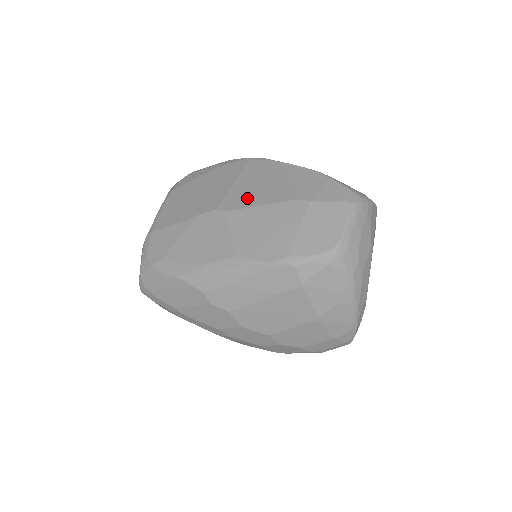
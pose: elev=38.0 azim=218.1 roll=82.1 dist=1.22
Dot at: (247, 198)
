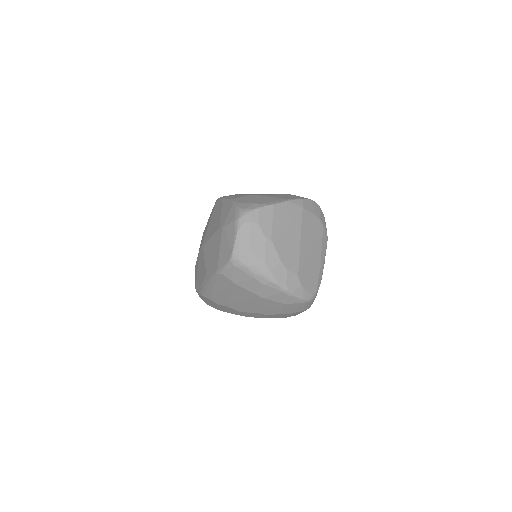
Dot at: (209, 233)
